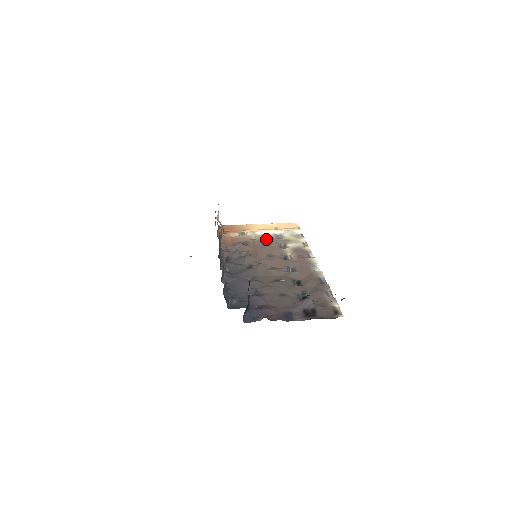
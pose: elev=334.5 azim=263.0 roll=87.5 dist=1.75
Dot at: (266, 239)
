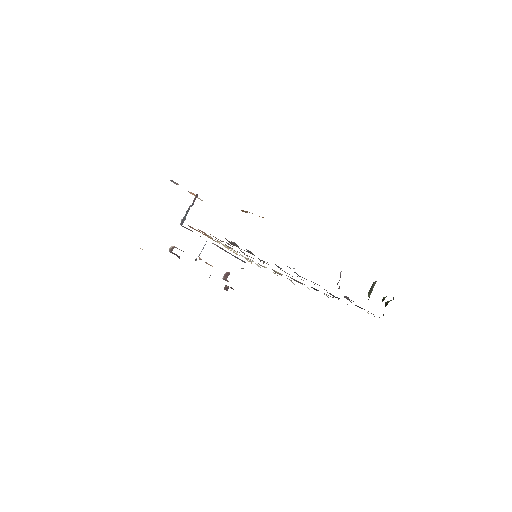
Dot at: occluded
